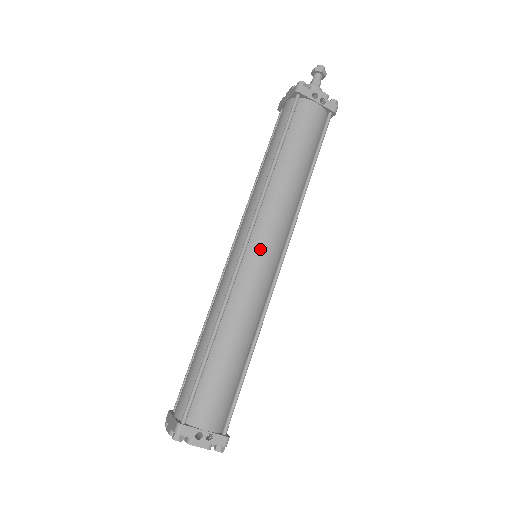
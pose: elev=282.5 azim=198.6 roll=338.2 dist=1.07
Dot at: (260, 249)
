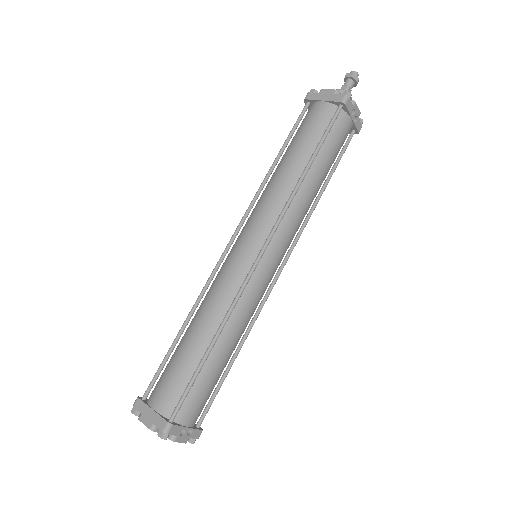
Dot at: (273, 258)
